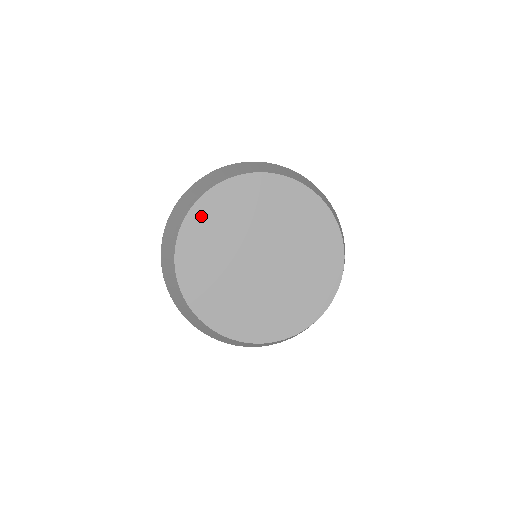
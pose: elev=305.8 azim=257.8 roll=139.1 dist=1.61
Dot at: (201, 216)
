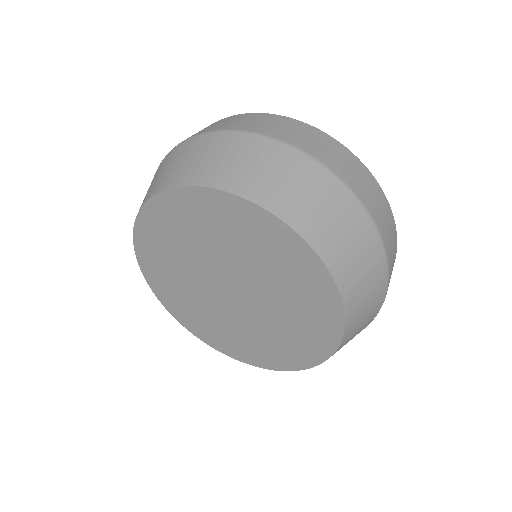
Dot at: (203, 203)
